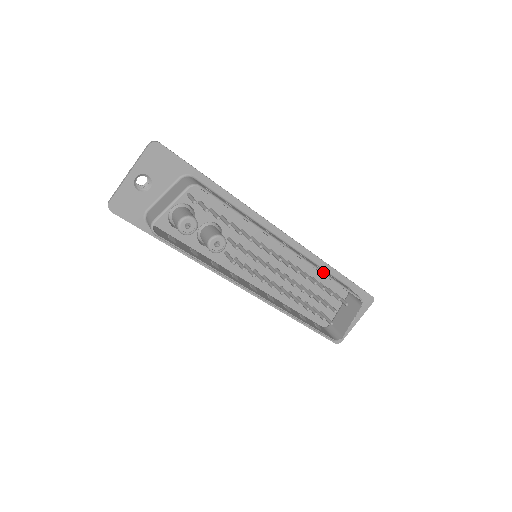
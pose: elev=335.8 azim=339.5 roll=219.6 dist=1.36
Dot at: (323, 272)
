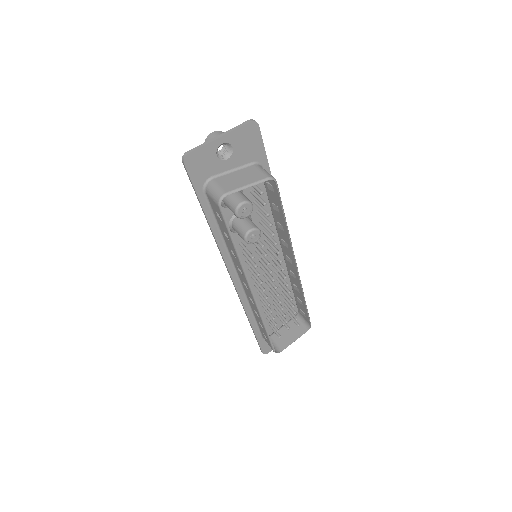
Dot at: (303, 293)
